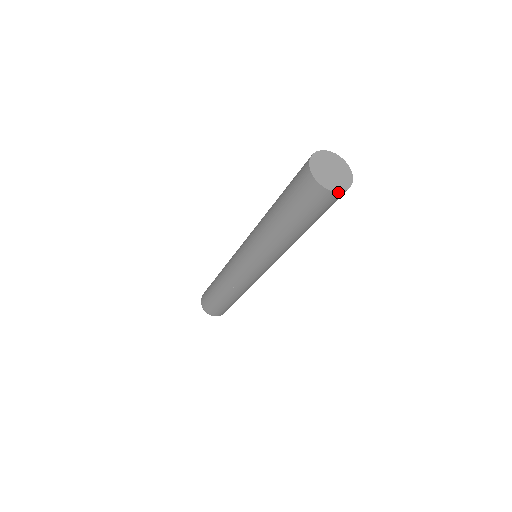
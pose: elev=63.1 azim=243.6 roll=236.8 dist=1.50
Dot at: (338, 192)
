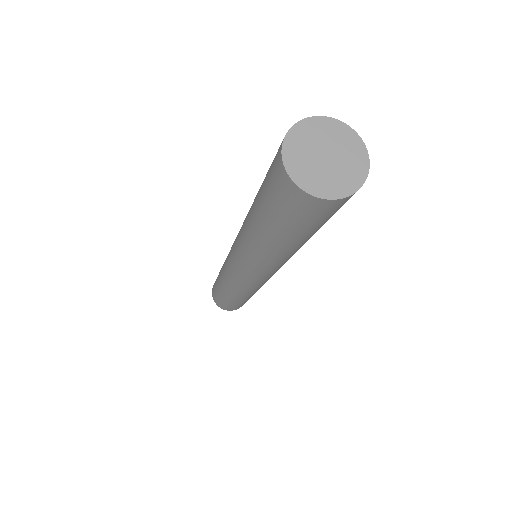
Dot at: (337, 199)
